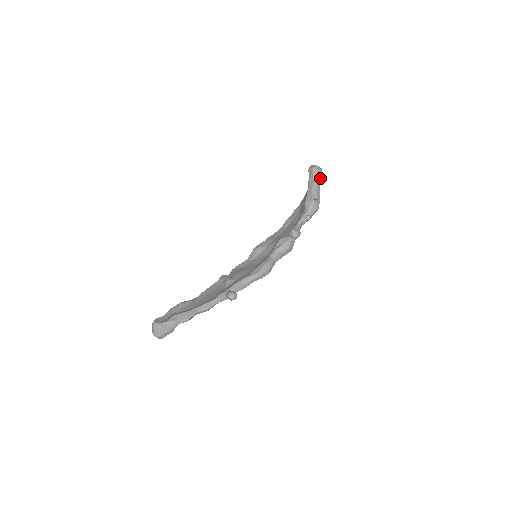
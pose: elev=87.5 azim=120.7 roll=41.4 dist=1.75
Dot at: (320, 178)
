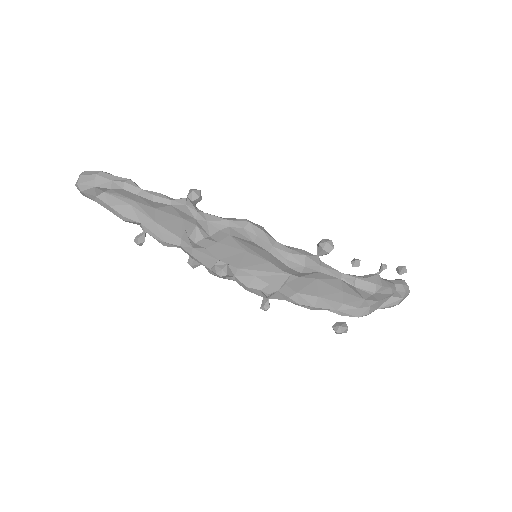
Dot at: (401, 266)
